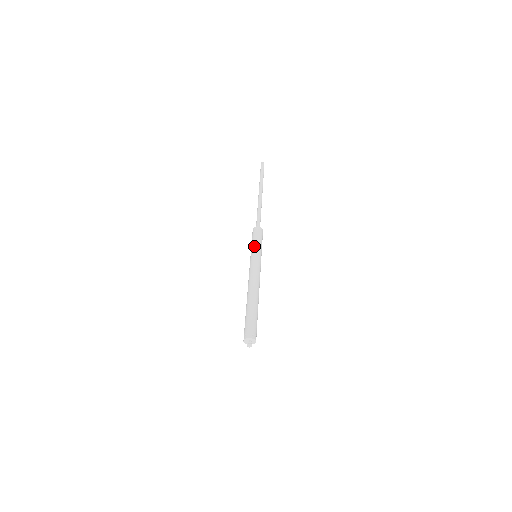
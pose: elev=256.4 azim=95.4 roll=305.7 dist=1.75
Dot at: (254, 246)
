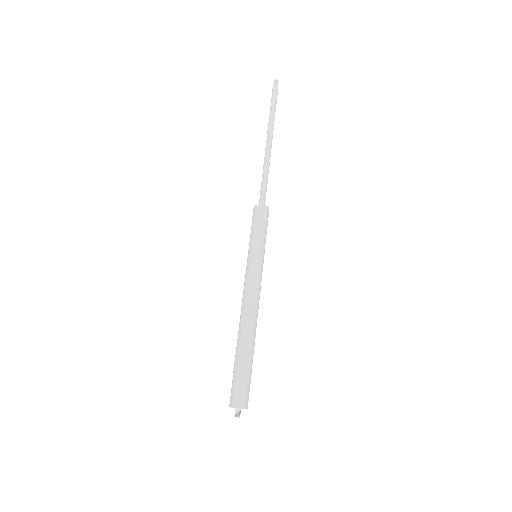
Dot at: (258, 241)
